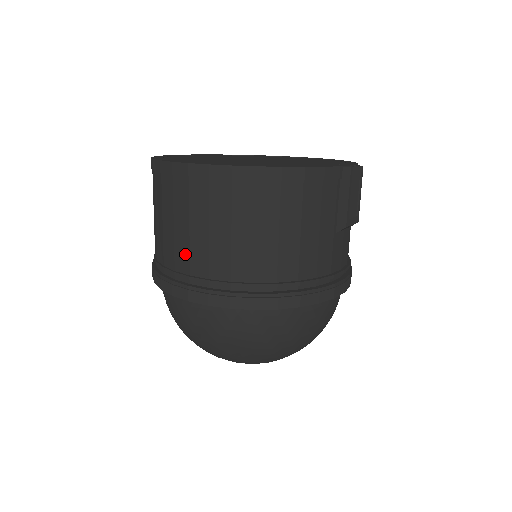
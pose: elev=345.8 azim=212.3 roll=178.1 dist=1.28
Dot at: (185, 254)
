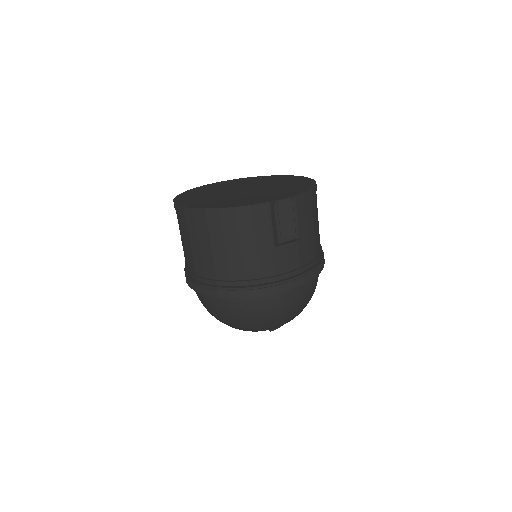
Dot at: (187, 259)
